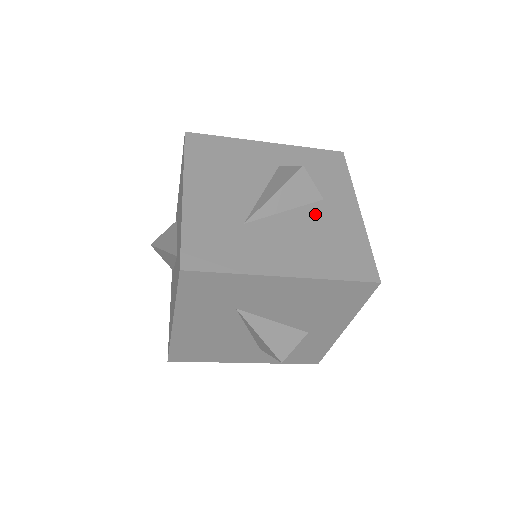
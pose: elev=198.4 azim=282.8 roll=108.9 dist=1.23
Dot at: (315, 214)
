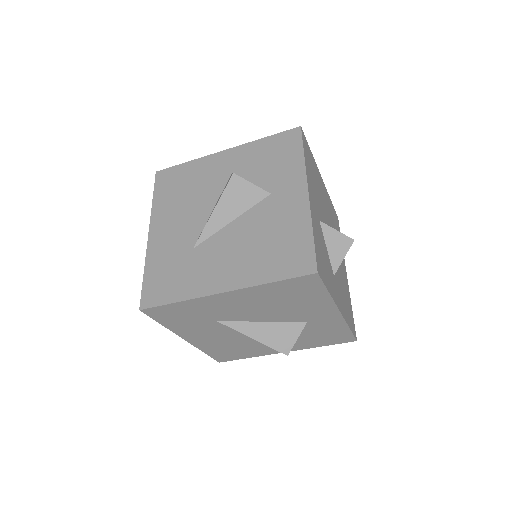
Dot at: (260, 214)
